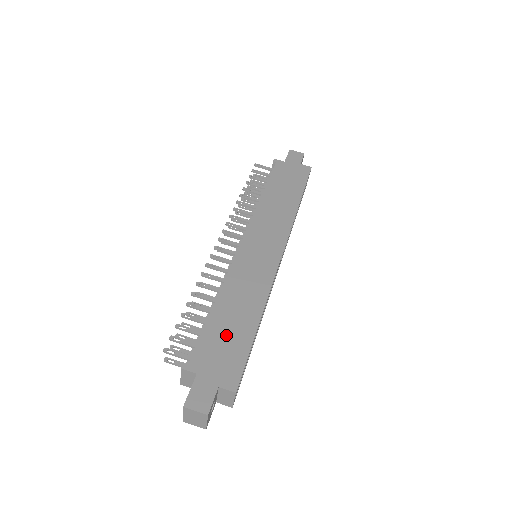
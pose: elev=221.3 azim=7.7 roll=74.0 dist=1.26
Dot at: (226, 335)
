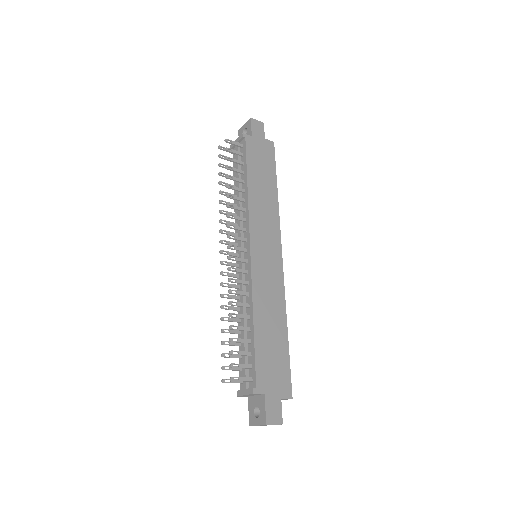
Dot at: (271, 351)
